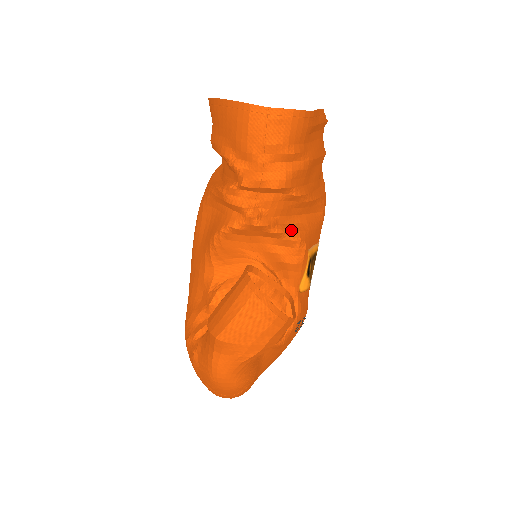
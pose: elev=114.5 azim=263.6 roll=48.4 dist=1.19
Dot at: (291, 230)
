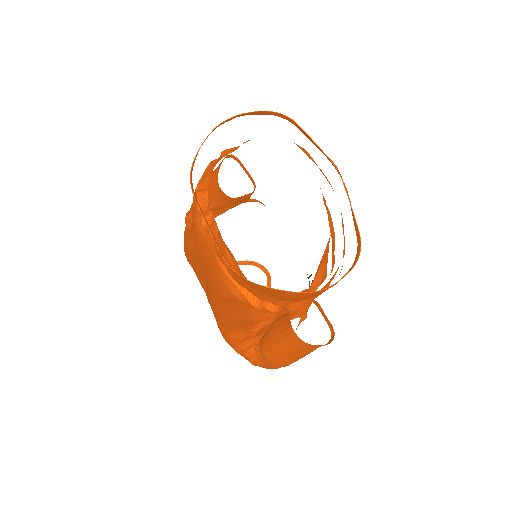
Dot at: (319, 283)
